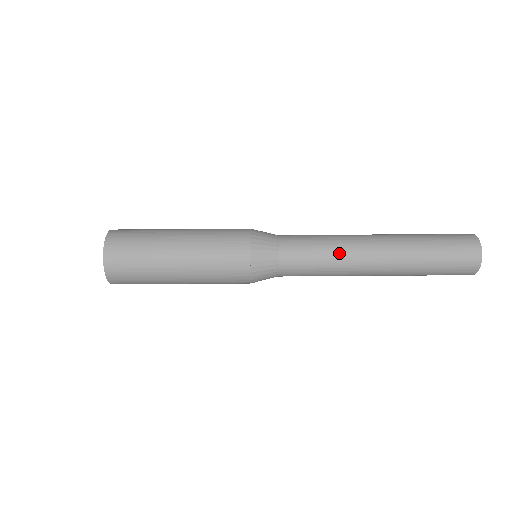
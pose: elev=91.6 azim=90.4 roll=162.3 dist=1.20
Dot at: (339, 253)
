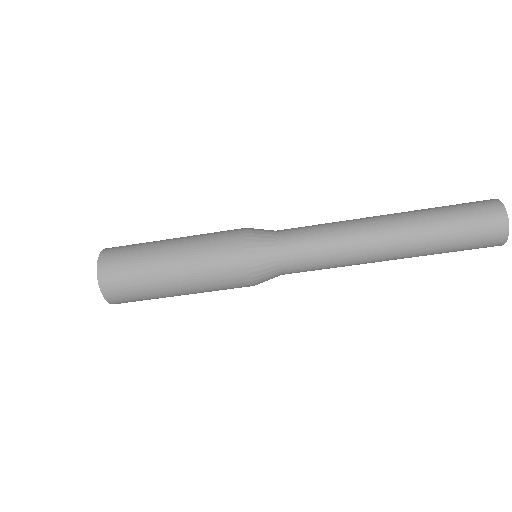
Dot at: occluded
